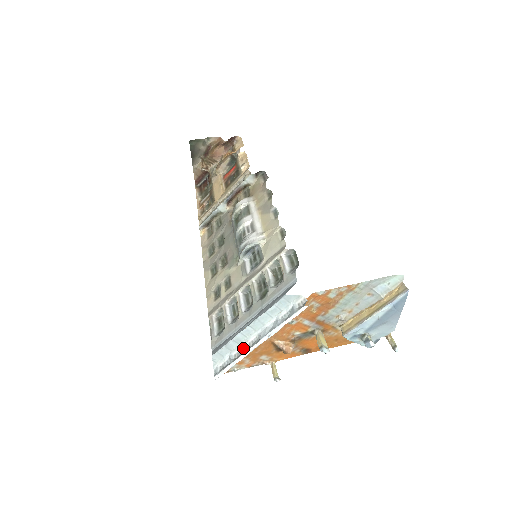
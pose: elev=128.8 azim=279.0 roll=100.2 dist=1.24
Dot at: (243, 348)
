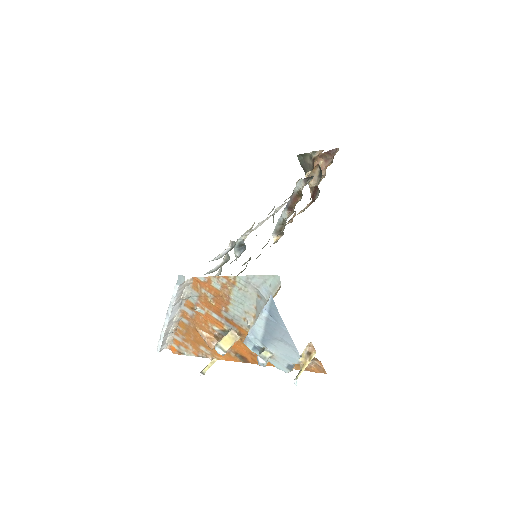
Dot at: (169, 326)
